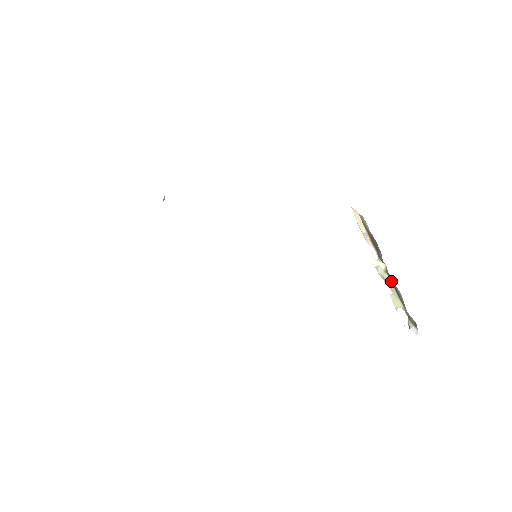
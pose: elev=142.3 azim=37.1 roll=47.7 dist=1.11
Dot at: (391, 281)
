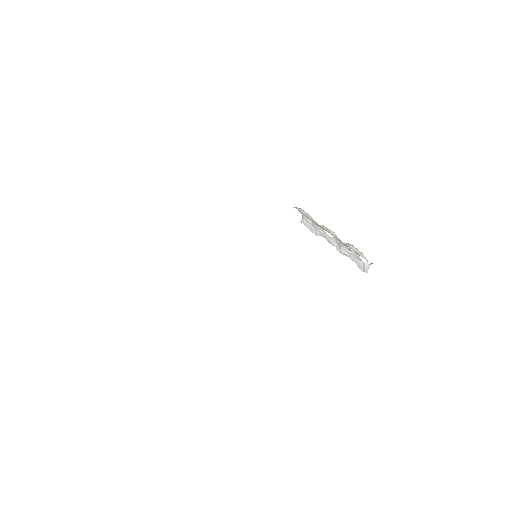
Dot at: (344, 247)
